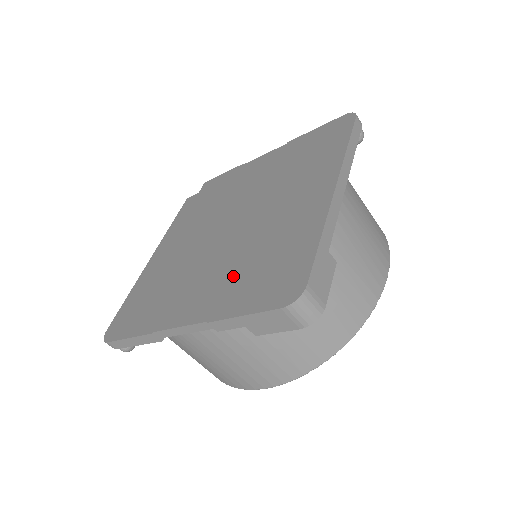
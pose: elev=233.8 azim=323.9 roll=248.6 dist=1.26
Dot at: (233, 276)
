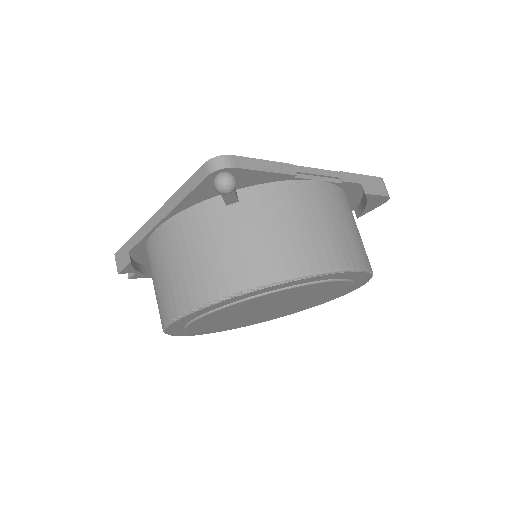
Dot at: occluded
